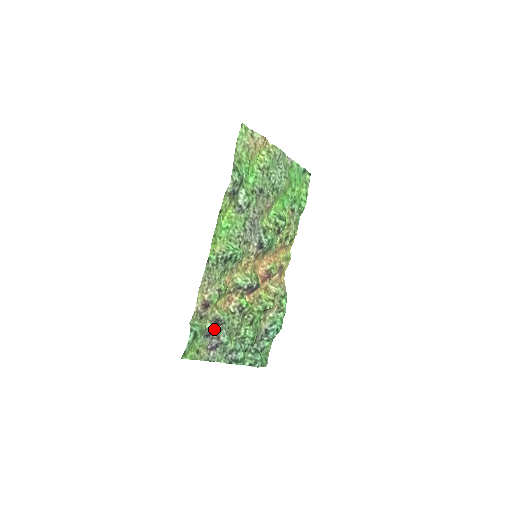
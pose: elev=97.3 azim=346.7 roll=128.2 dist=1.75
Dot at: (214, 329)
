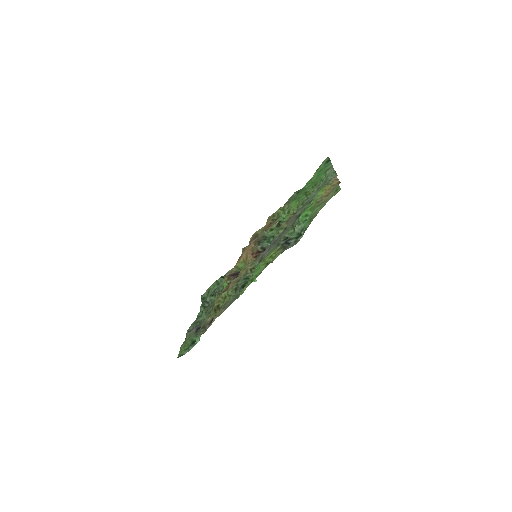
Dot at: occluded
